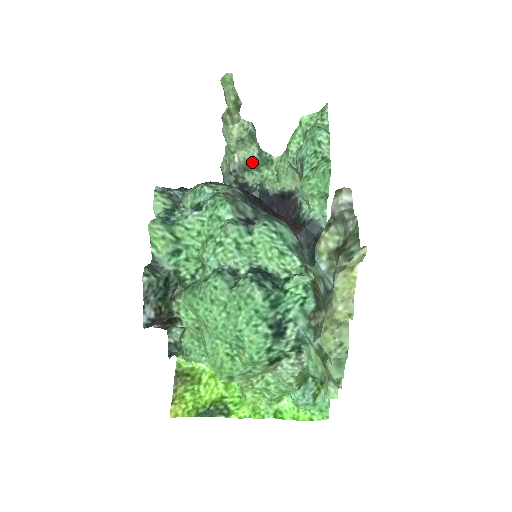
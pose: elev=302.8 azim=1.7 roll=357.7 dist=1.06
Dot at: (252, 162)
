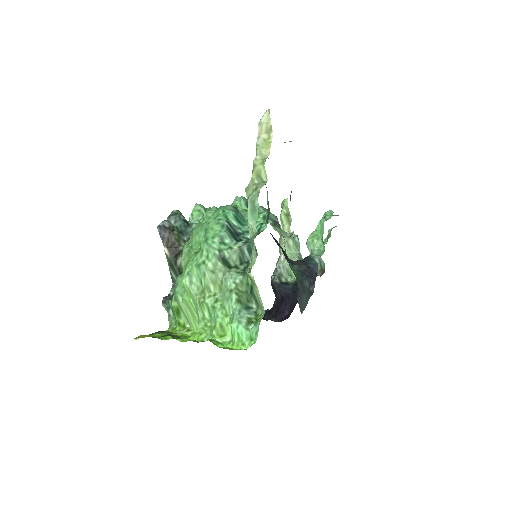
Dot at: occluded
